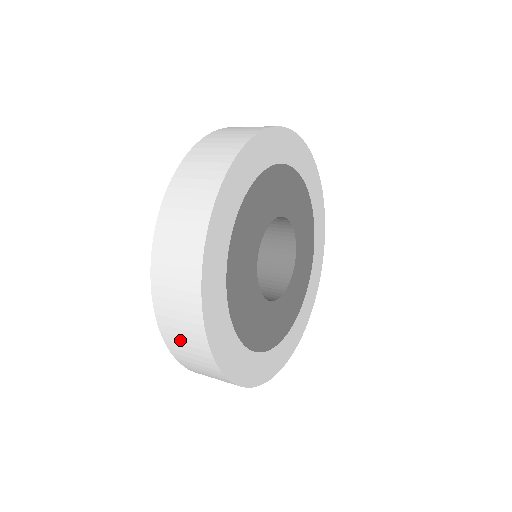
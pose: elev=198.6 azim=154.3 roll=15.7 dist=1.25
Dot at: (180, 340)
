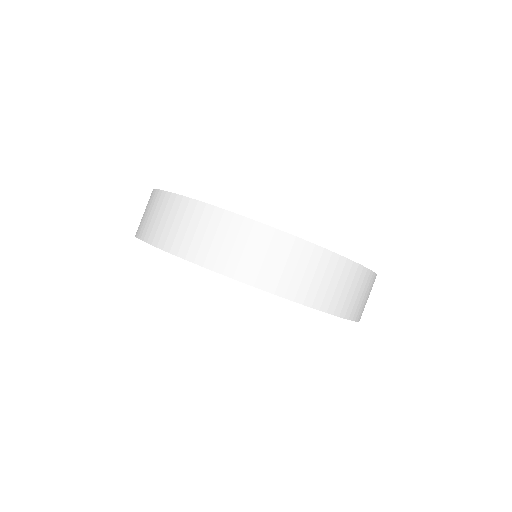
Dot at: (189, 235)
